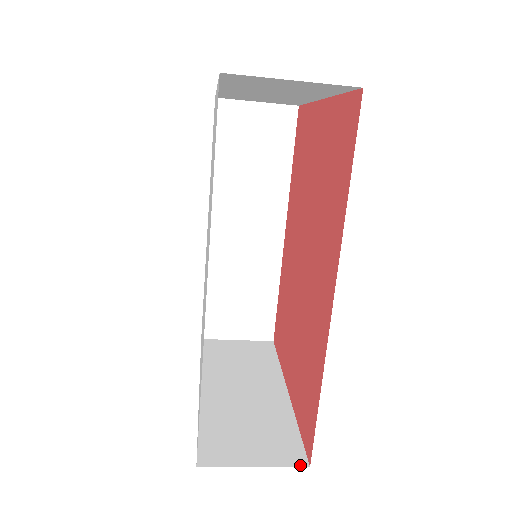
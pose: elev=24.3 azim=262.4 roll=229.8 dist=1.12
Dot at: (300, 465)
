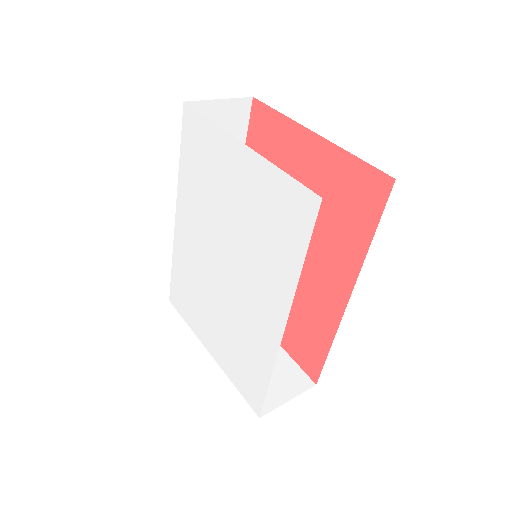
Dot at: (311, 386)
